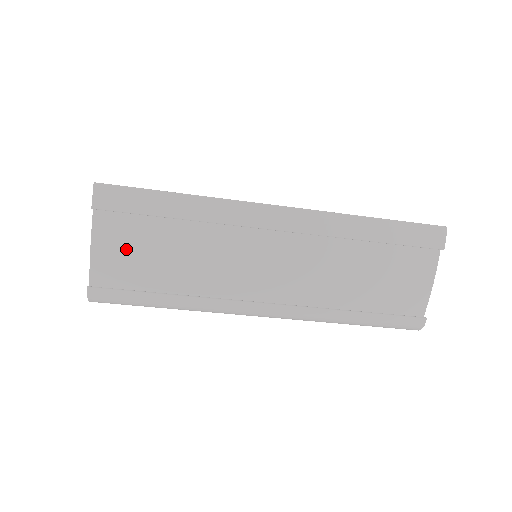
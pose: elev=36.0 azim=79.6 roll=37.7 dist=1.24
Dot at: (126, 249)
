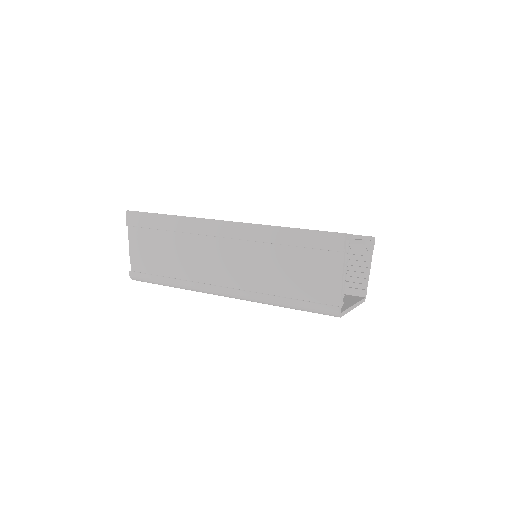
Dot at: (145, 249)
